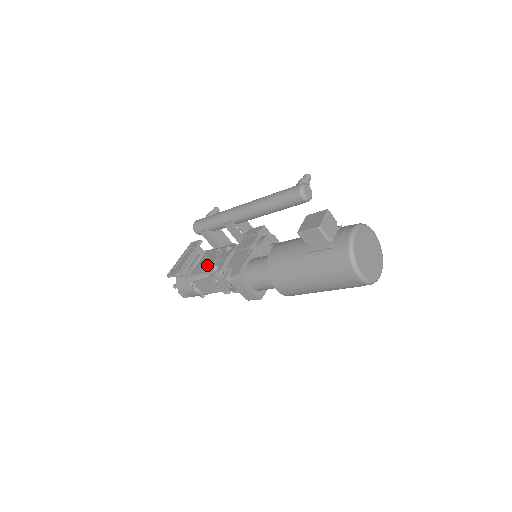
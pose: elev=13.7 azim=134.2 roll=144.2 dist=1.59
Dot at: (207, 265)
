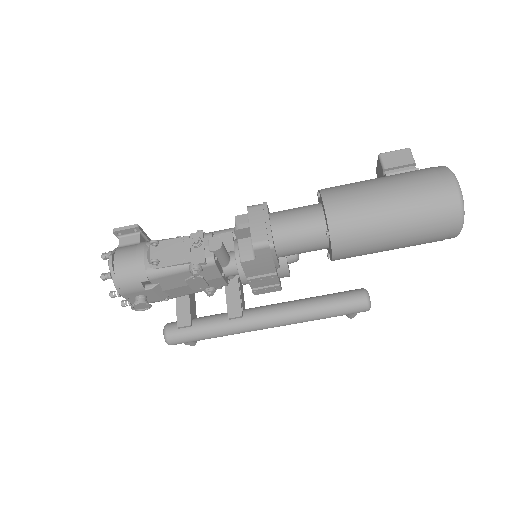
Dot at: (183, 241)
